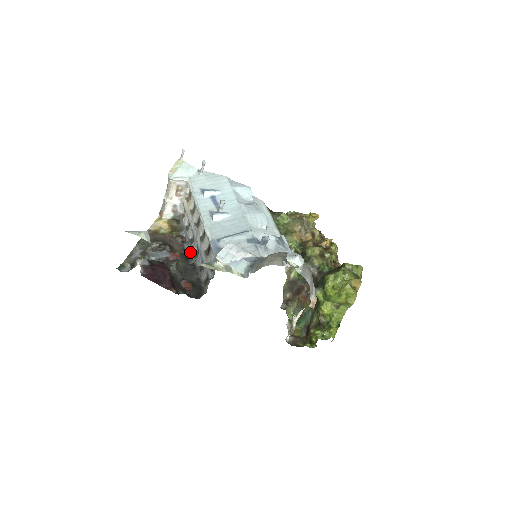
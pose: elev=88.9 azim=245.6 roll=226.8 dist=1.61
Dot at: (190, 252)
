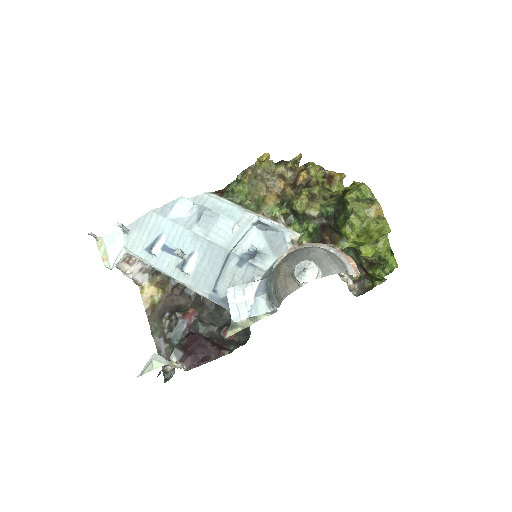
Dot at: (197, 294)
